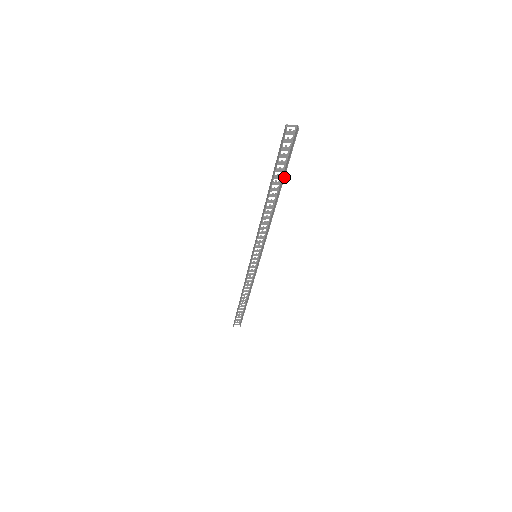
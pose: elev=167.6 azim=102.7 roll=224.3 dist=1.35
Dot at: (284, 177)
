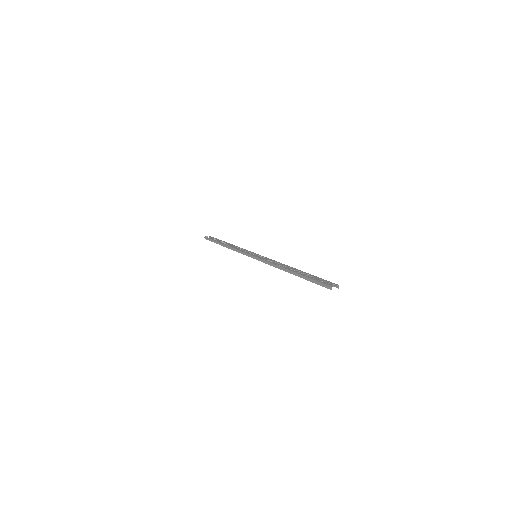
Dot at: occluded
